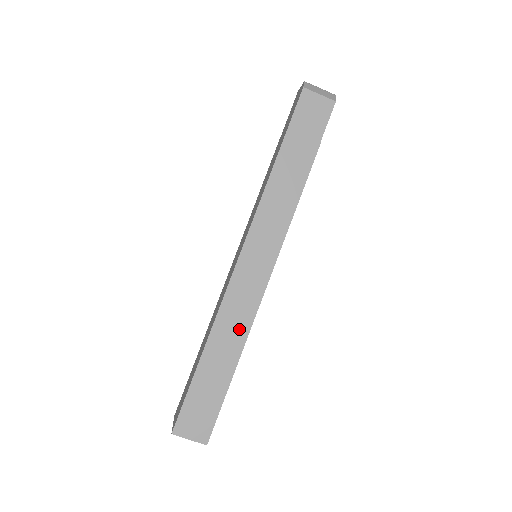
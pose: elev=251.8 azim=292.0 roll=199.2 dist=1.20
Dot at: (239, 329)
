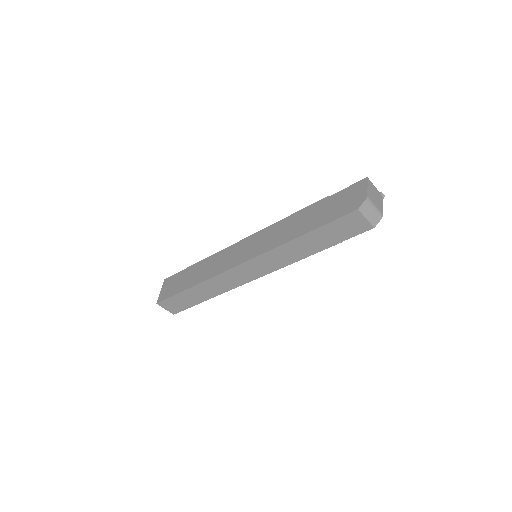
Dot at: (219, 289)
